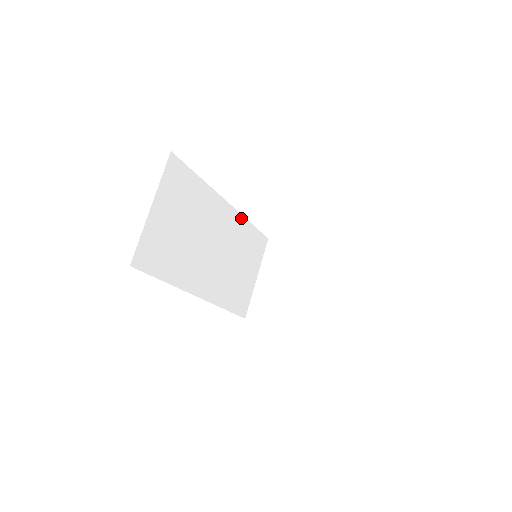
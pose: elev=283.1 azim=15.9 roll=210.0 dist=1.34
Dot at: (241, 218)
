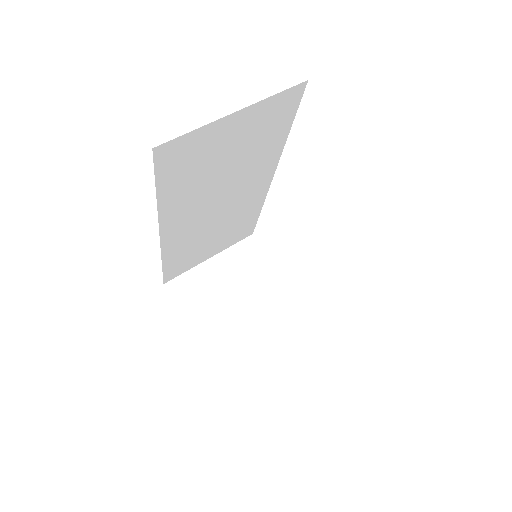
Dot at: (263, 198)
